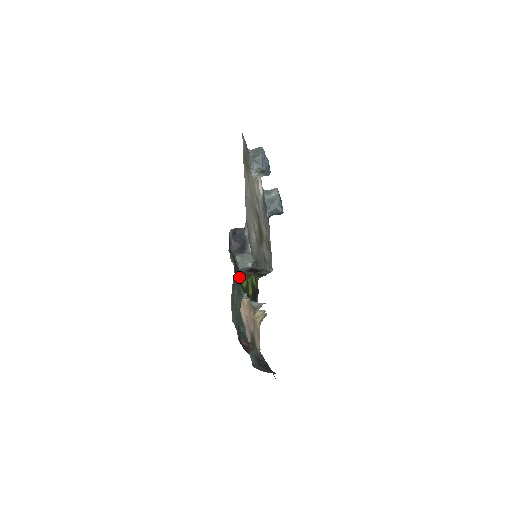
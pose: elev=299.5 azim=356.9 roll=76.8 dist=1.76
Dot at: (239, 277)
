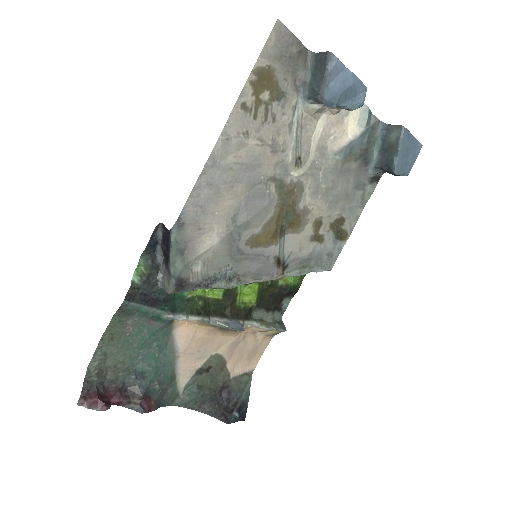
Dot at: (156, 298)
